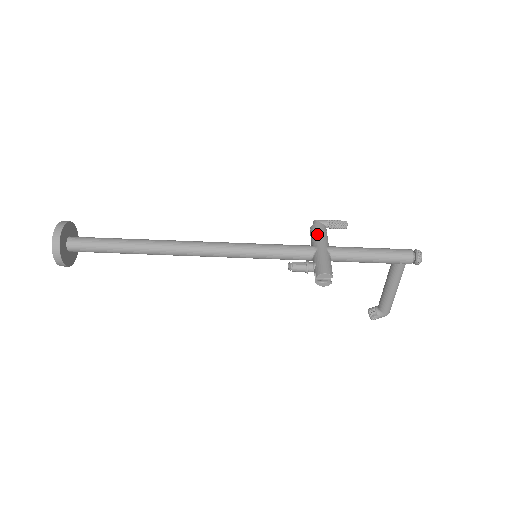
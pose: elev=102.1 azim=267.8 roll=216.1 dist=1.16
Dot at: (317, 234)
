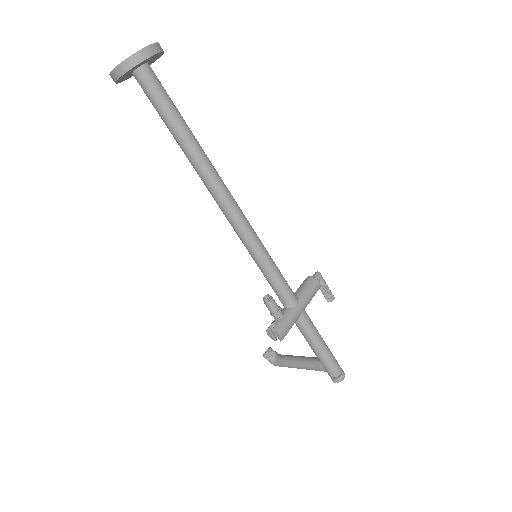
Dot at: (309, 292)
